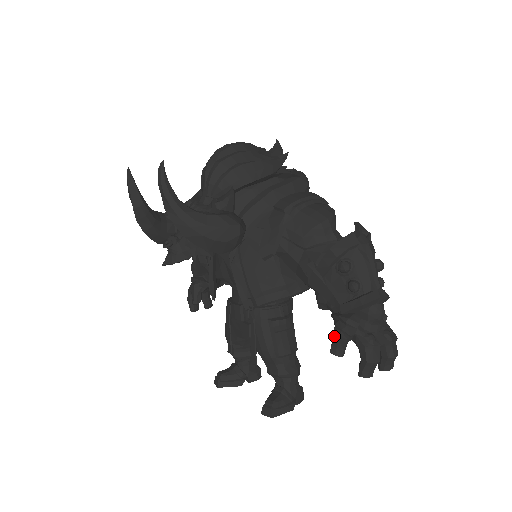
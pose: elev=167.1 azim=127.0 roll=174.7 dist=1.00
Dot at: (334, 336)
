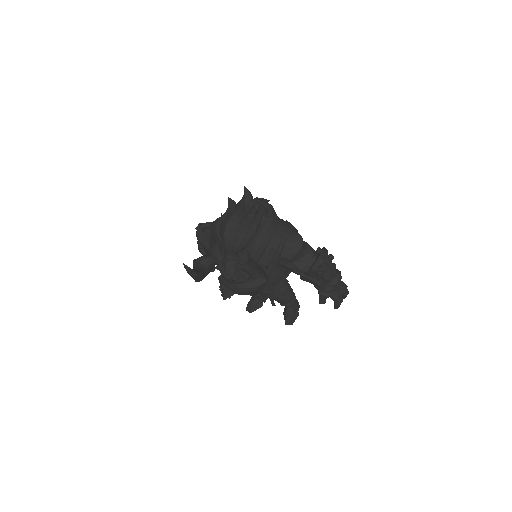
Dot at: (320, 298)
